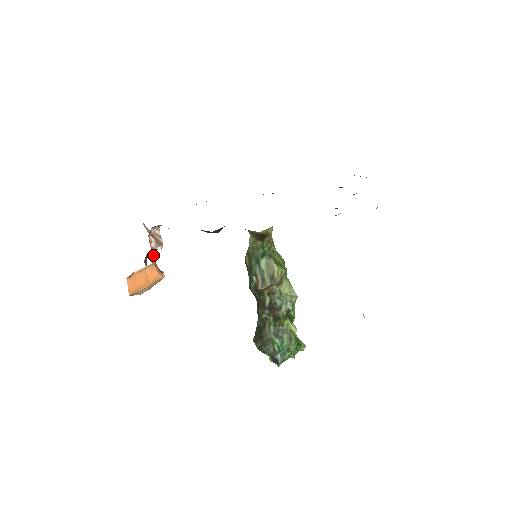
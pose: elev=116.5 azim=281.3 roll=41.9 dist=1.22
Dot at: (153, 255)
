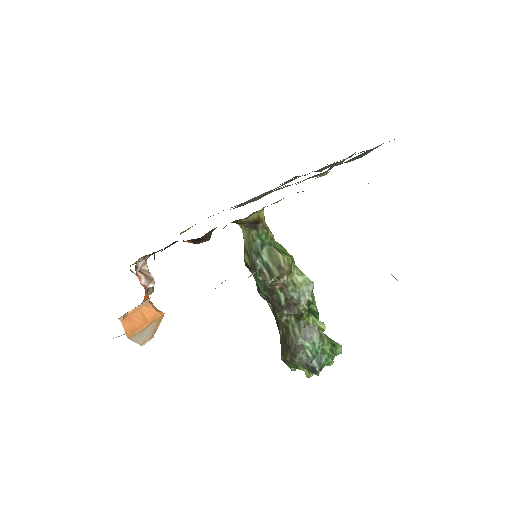
Dot at: (147, 298)
